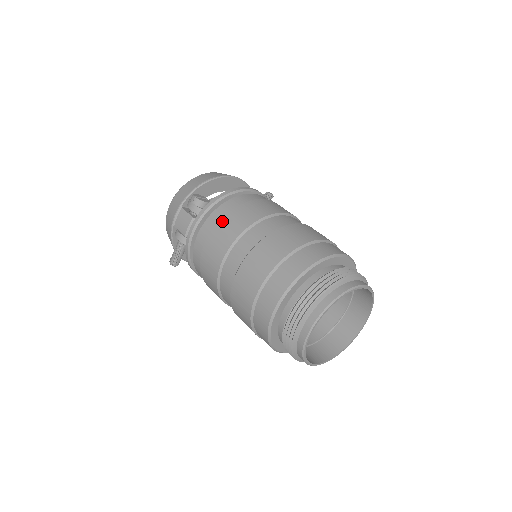
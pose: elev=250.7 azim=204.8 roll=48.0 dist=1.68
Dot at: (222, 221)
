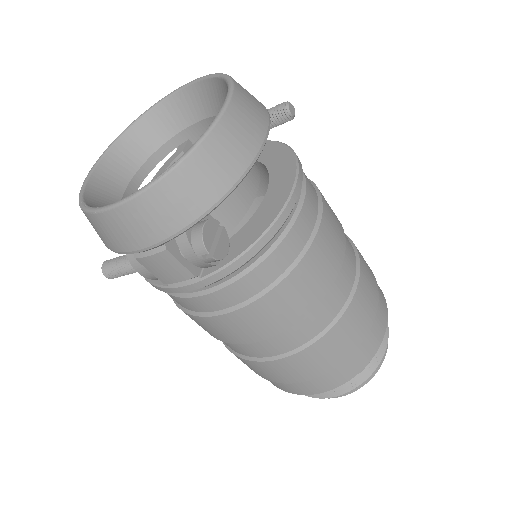
Dot at: (260, 303)
